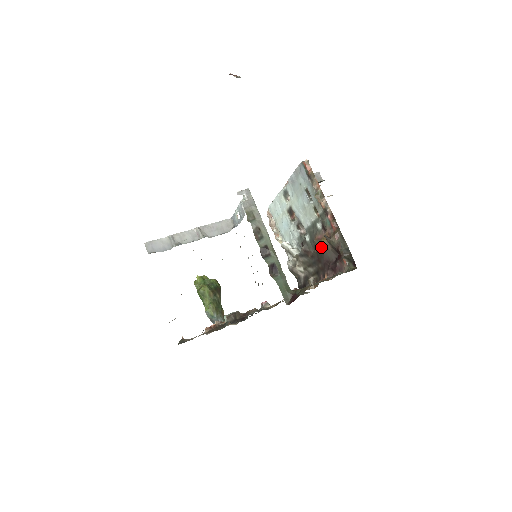
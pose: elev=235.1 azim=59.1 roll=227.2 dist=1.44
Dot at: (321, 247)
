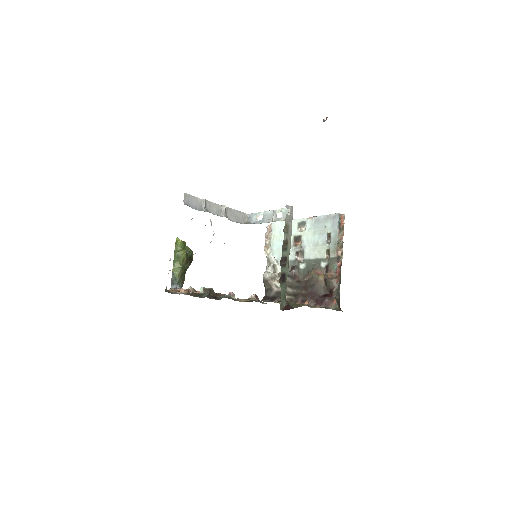
Dot at: (316, 280)
